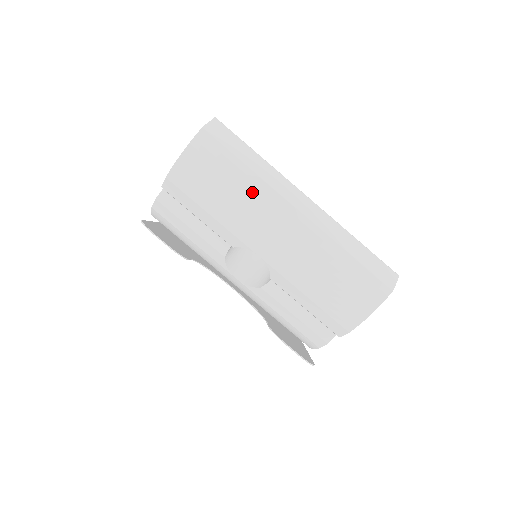
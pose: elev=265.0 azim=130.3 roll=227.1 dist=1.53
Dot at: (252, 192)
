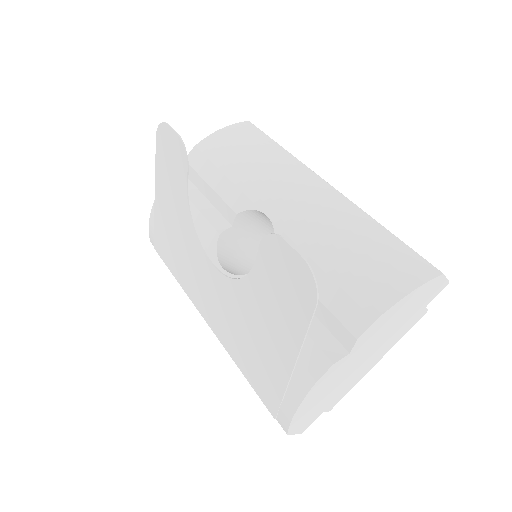
Dot at: (280, 160)
